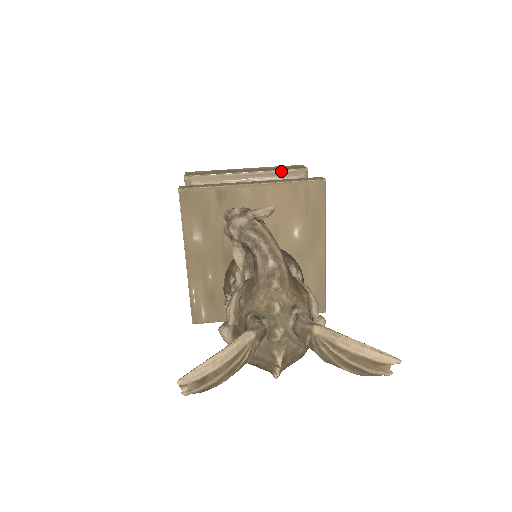
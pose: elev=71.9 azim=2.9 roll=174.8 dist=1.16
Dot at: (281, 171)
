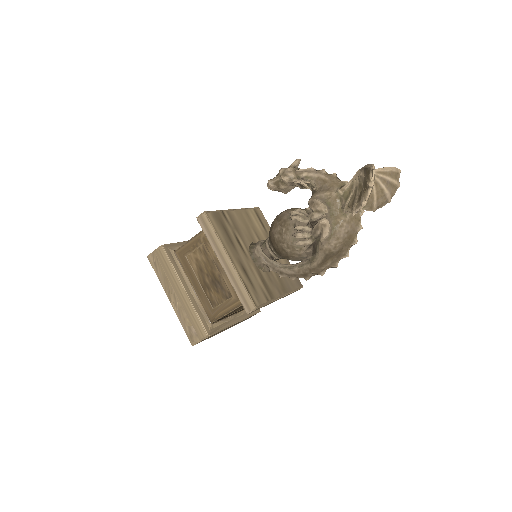
Dot at: occluded
